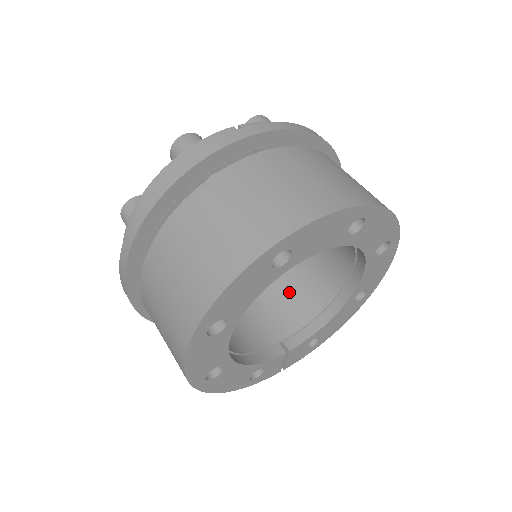
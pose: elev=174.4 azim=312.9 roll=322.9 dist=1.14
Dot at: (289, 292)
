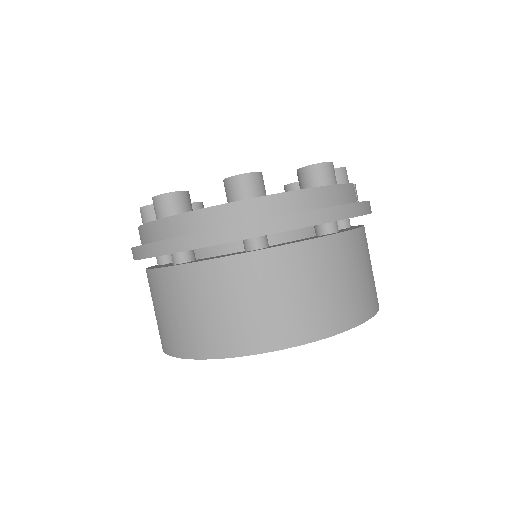
Dot at: occluded
